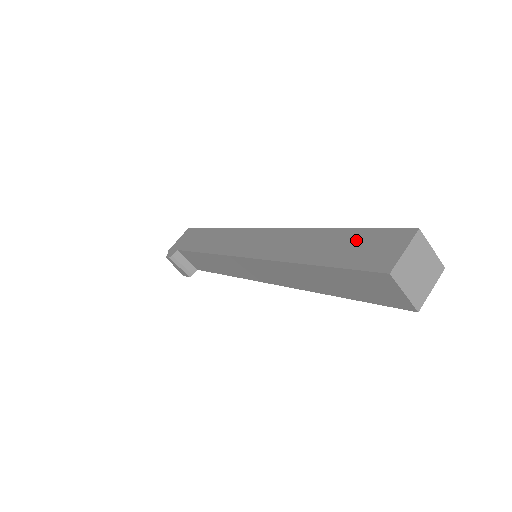
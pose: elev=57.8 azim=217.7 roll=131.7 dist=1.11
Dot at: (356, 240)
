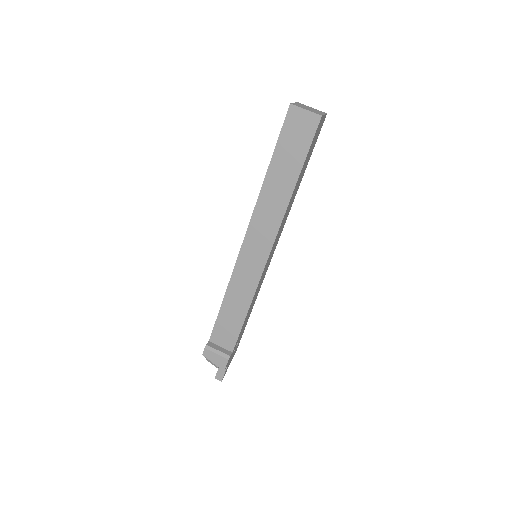
Dot at: occluded
